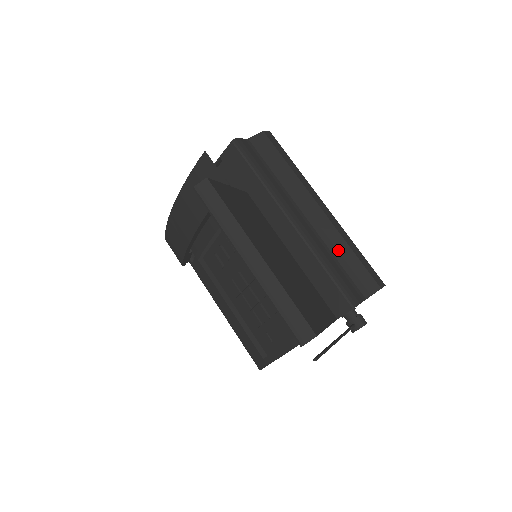
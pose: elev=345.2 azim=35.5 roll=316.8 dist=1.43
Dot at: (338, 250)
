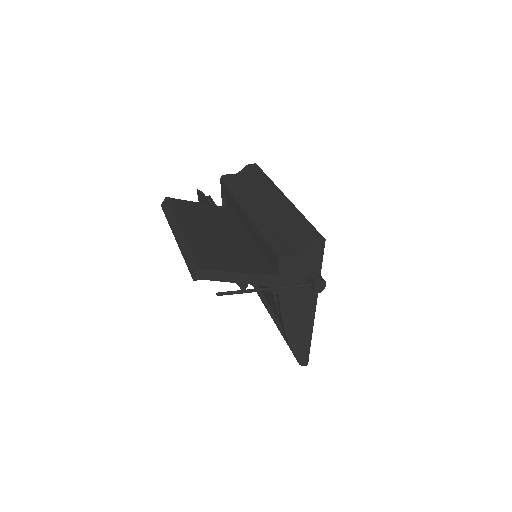
Dot at: (285, 224)
